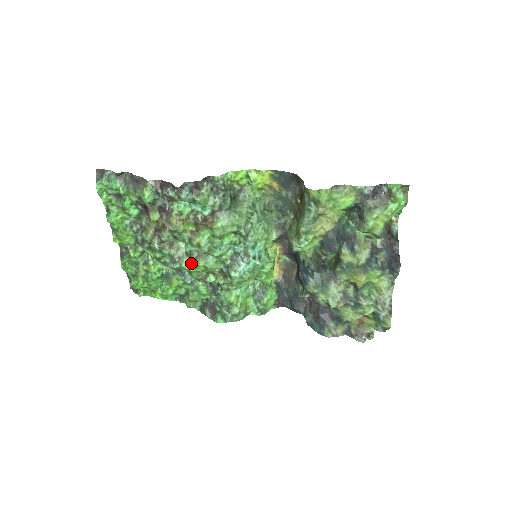
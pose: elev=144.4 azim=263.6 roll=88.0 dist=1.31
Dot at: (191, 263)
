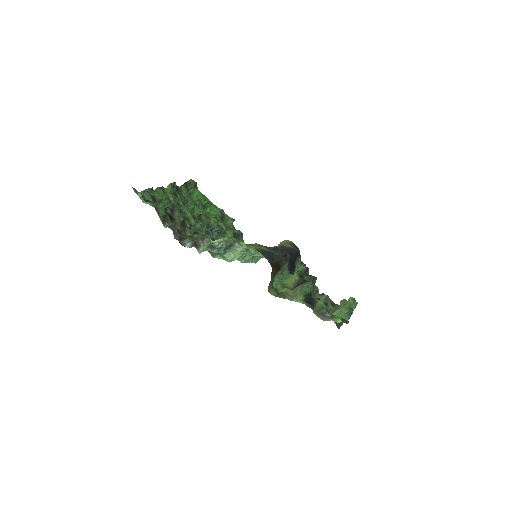
Dot at: occluded
